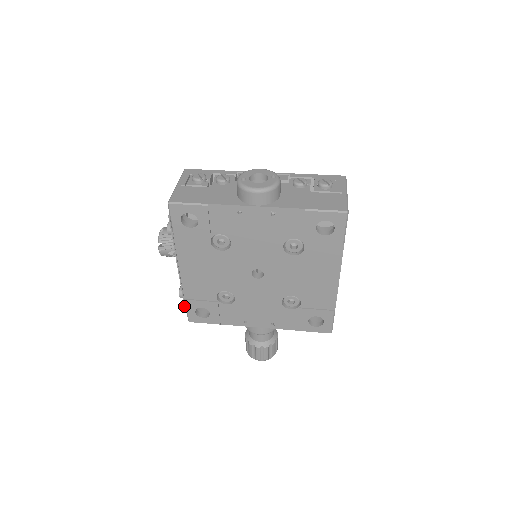
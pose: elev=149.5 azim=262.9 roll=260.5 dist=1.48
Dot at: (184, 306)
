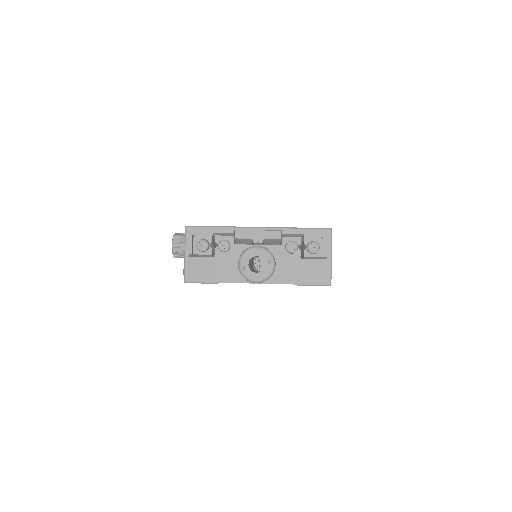
Dot at: occluded
